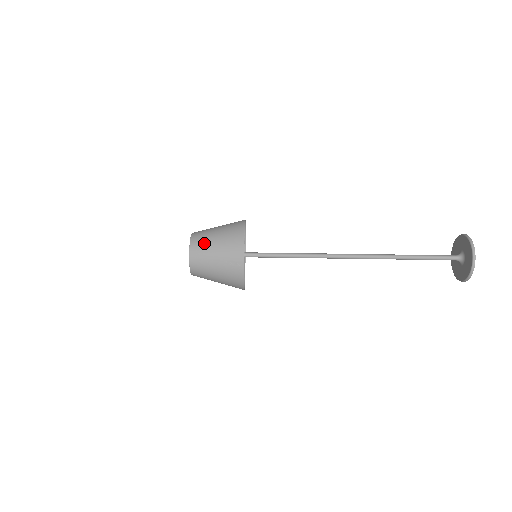
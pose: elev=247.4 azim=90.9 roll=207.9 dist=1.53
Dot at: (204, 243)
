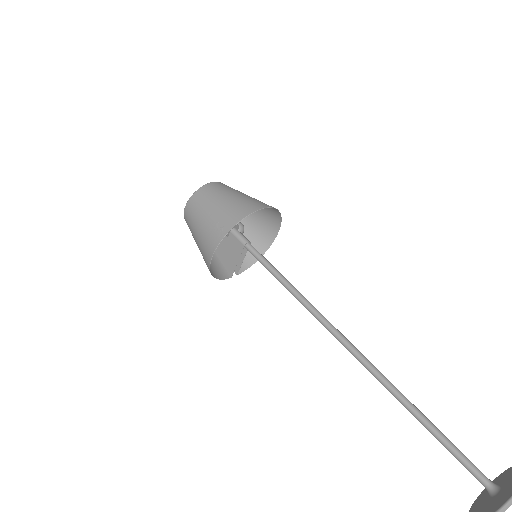
Dot at: (218, 191)
